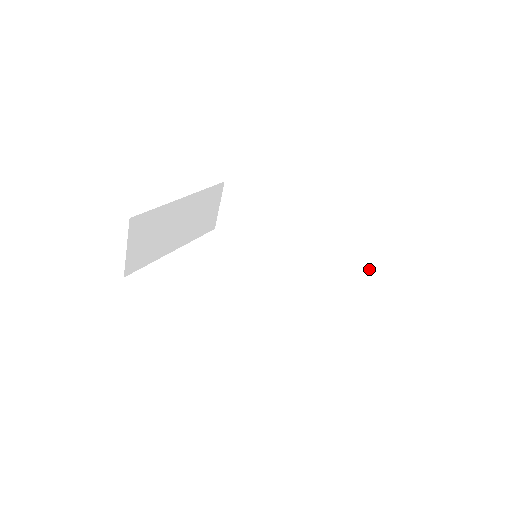
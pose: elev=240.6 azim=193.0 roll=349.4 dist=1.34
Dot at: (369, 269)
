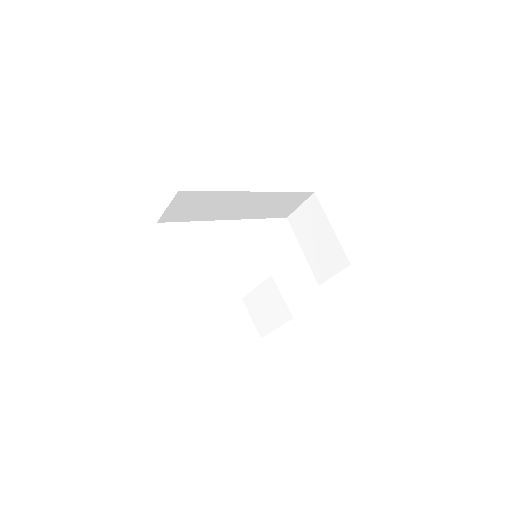
Dot at: (300, 202)
